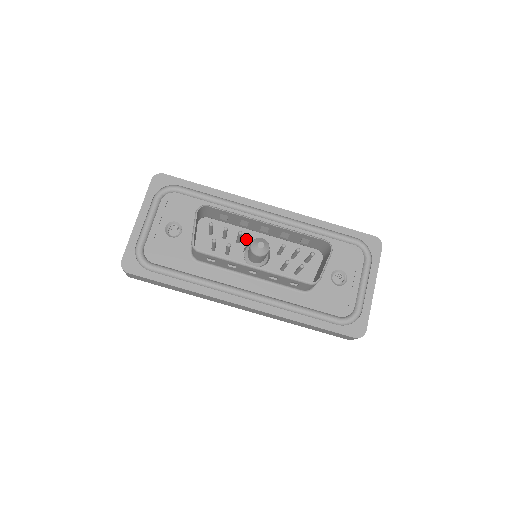
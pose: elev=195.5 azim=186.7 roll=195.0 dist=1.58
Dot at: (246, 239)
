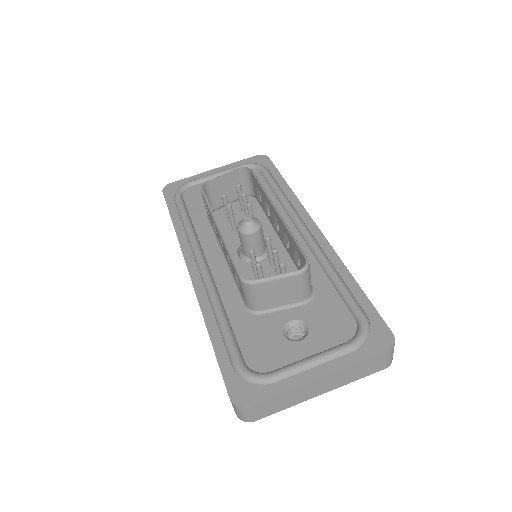
Dot at: (263, 233)
